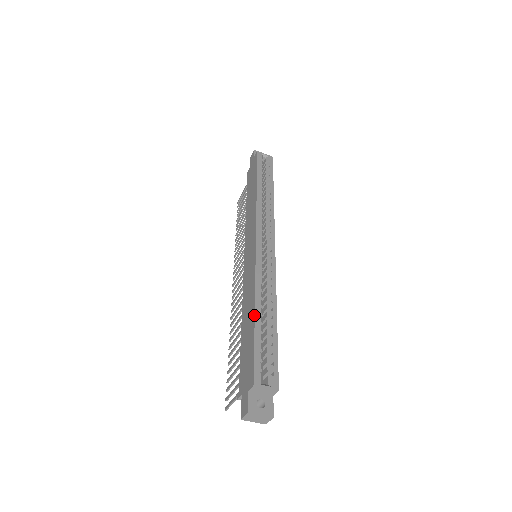
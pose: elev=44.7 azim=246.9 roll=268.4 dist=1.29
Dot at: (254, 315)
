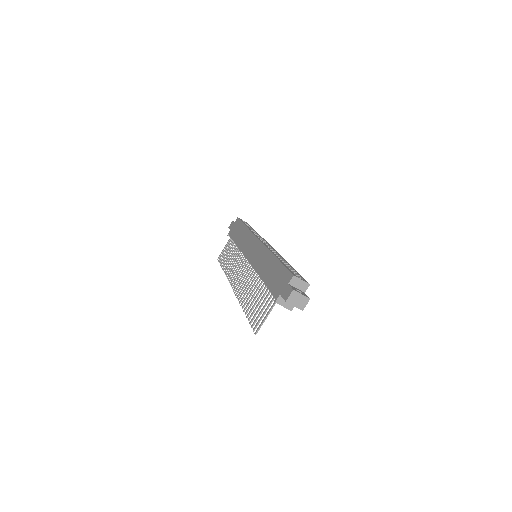
Dot at: (276, 258)
